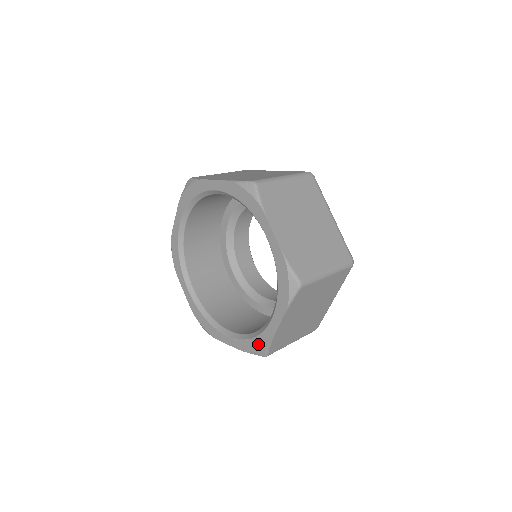
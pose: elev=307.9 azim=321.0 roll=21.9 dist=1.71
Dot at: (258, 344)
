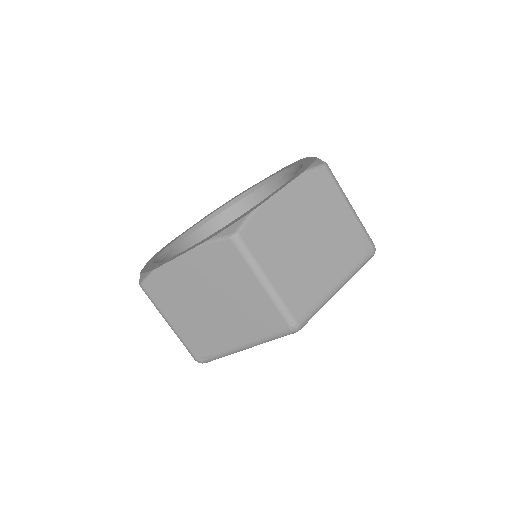
Dot at: (234, 221)
